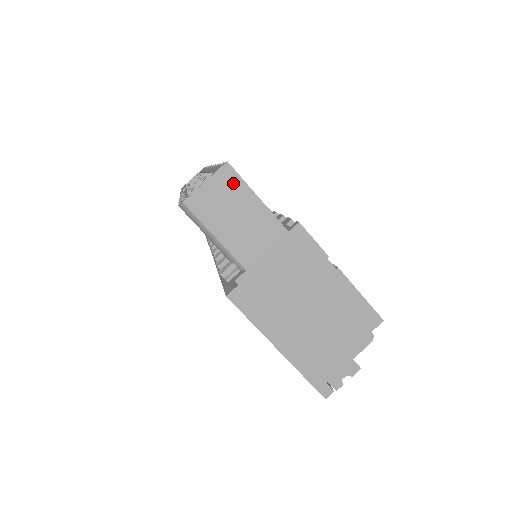
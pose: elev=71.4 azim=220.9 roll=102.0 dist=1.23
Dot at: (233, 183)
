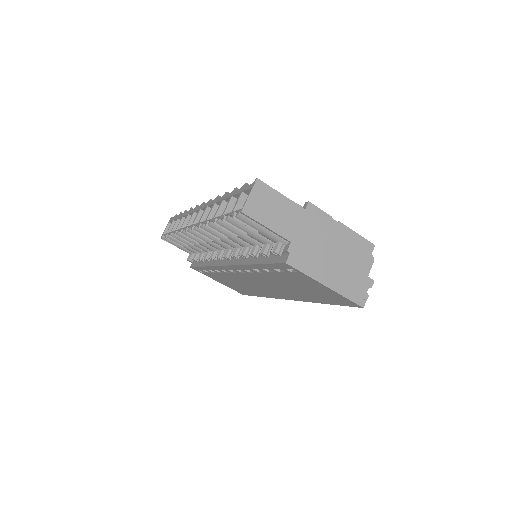
Dot at: (265, 190)
